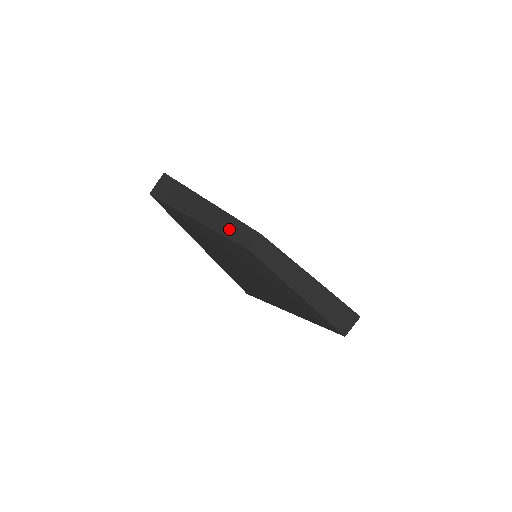
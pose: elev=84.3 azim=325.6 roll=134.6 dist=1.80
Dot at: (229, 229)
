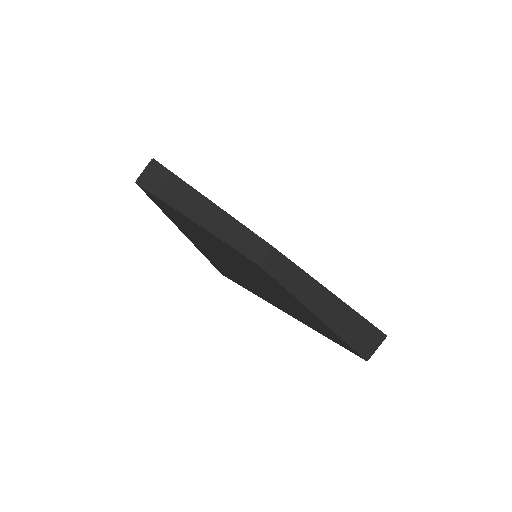
Dot at: (234, 236)
